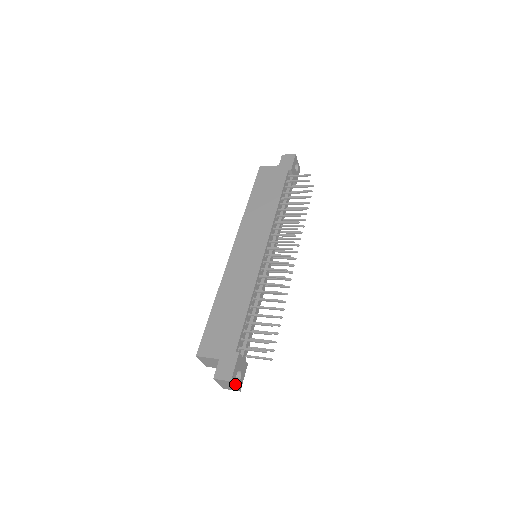
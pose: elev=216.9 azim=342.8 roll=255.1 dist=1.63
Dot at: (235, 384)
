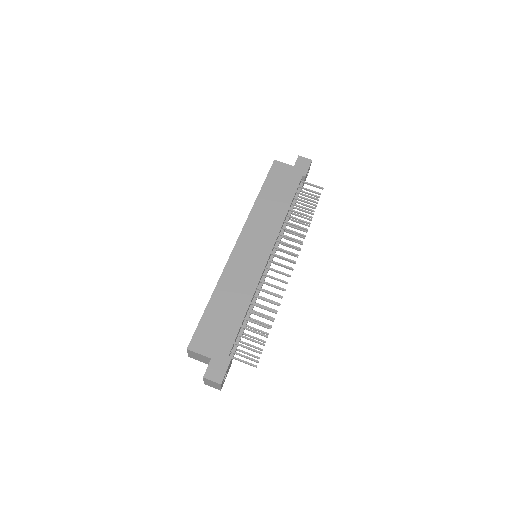
Dot at: (221, 385)
